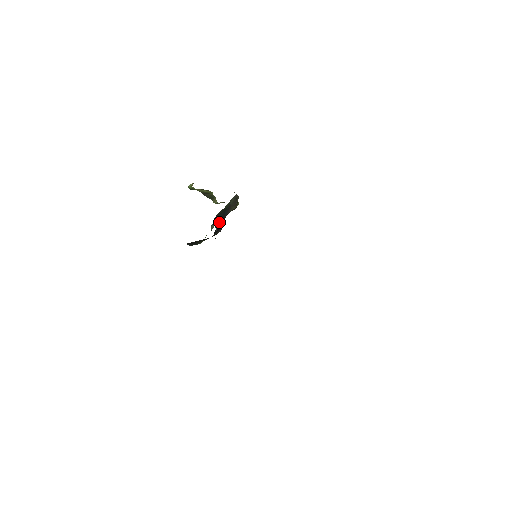
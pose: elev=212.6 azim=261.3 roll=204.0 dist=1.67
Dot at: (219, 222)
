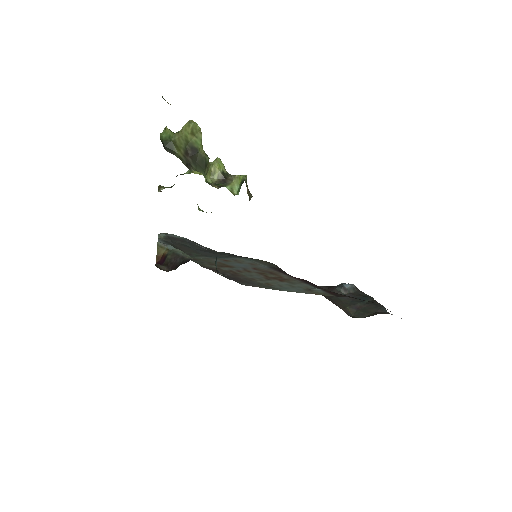
Dot at: occluded
